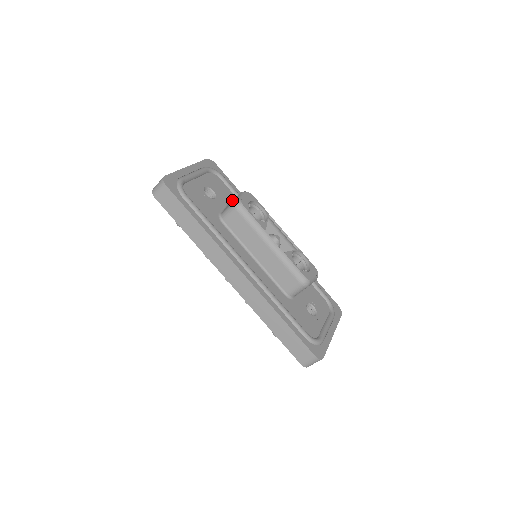
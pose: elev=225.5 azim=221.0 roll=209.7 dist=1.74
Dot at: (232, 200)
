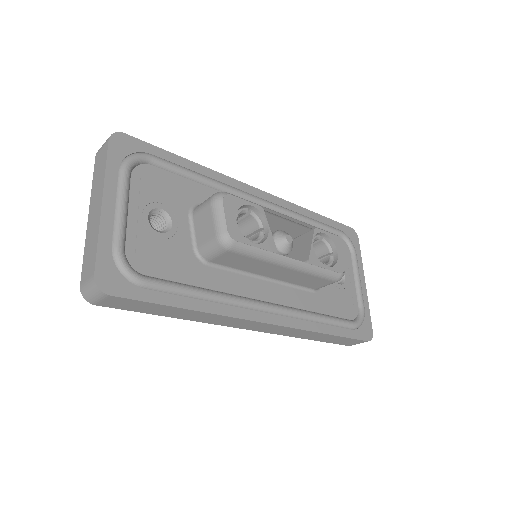
Dot at: (199, 213)
